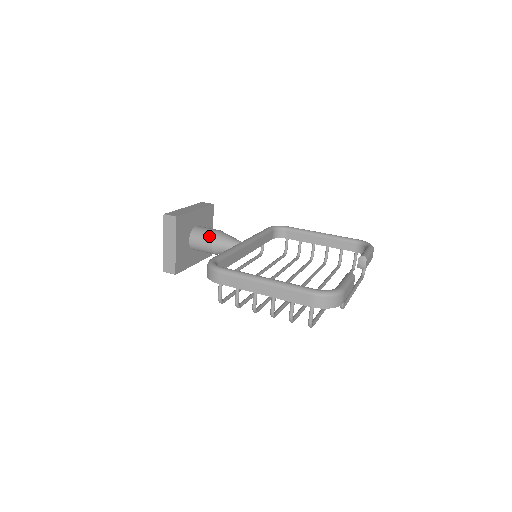
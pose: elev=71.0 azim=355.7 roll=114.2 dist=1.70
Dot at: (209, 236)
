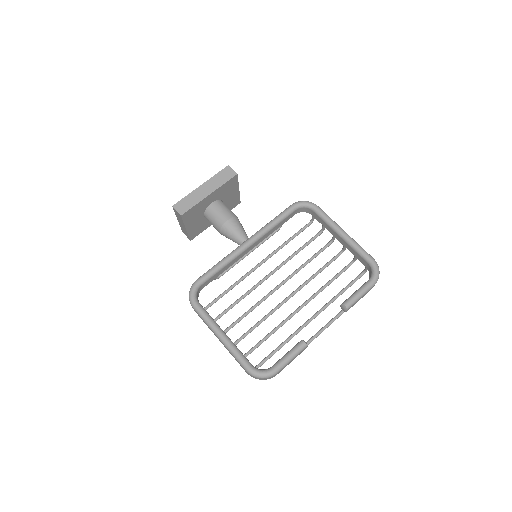
Dot at: (218, 224)
